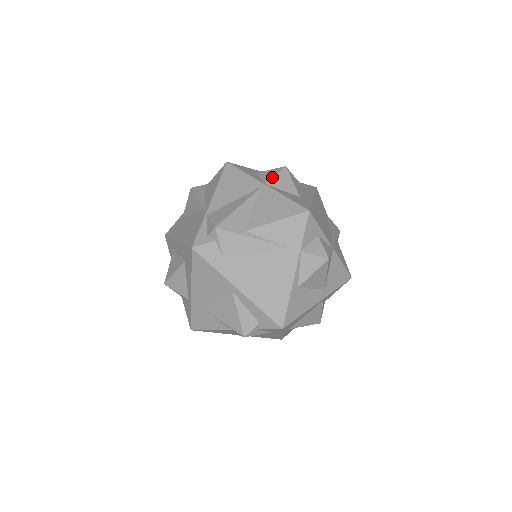
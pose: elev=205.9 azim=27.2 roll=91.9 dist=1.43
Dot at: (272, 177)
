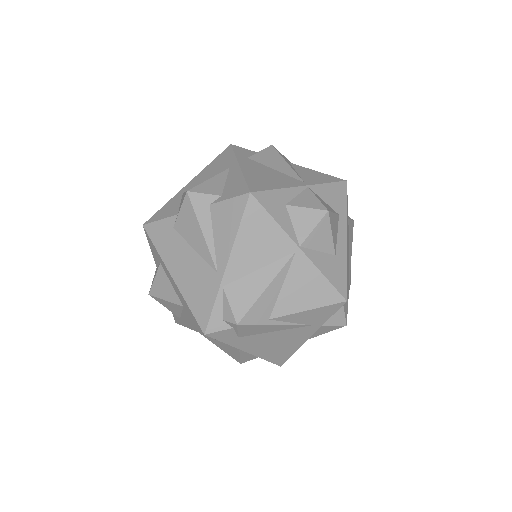
Dot at: (309, 233)
